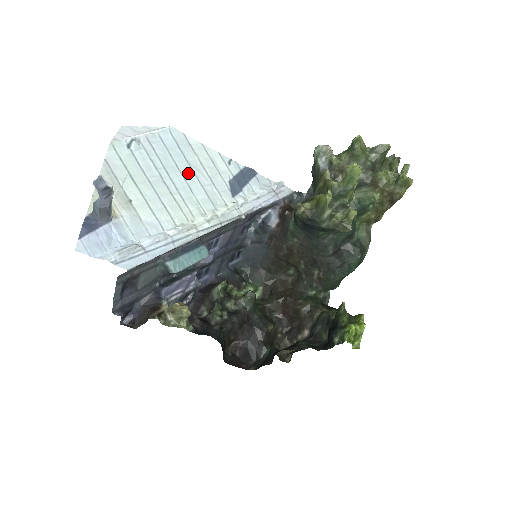
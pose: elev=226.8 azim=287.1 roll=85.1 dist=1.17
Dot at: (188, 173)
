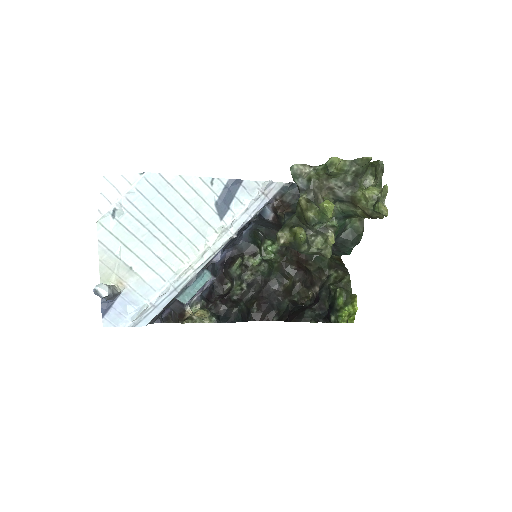
Dot at: (174, 216)
